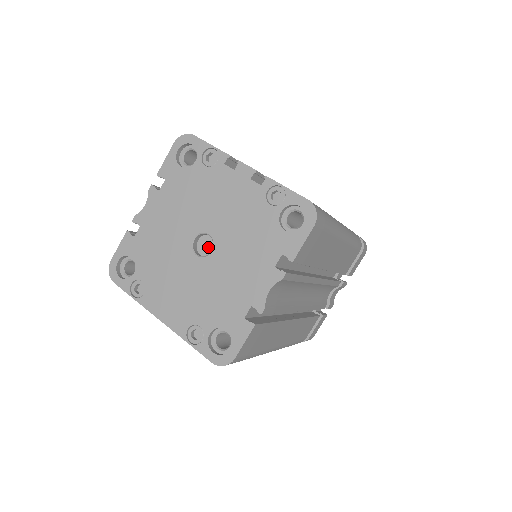
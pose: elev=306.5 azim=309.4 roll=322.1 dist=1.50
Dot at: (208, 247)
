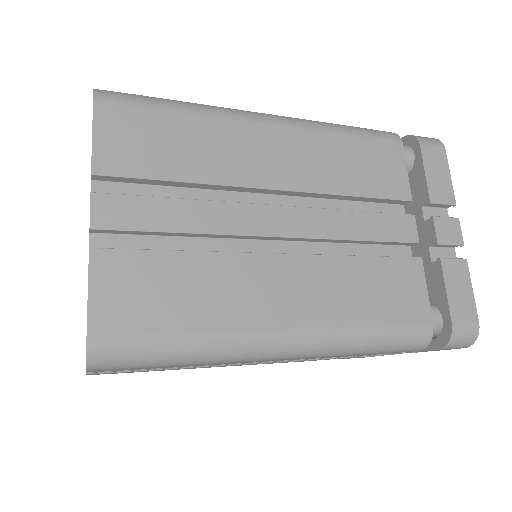
Dot at: occluded
